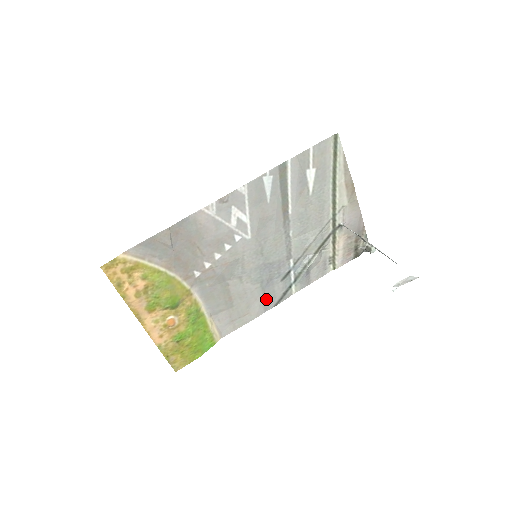
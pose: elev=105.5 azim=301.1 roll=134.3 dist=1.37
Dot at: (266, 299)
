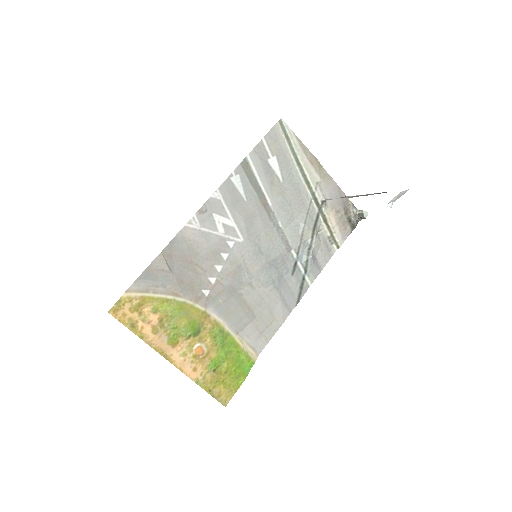
Dot at: (285, 299)
